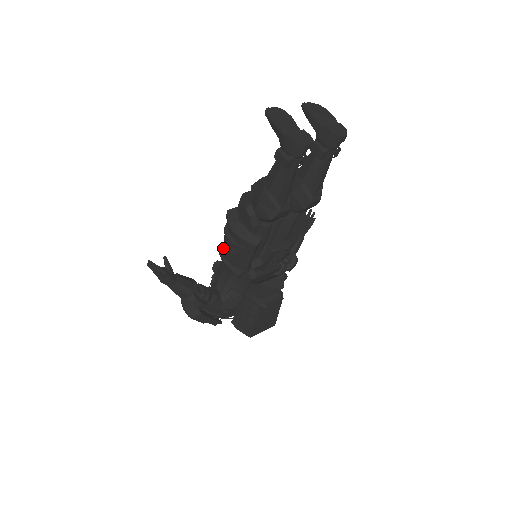
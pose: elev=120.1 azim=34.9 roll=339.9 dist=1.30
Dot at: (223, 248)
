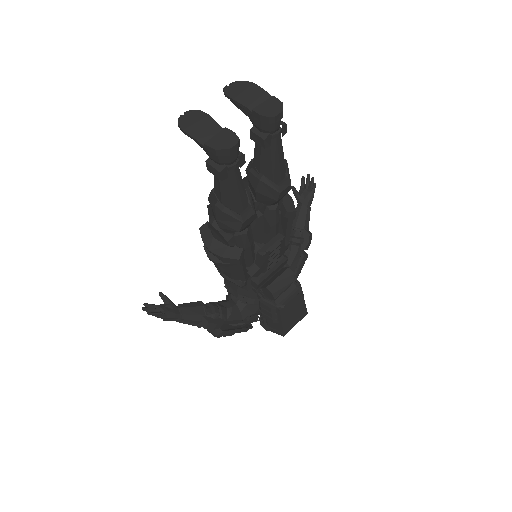
Dot at: occluded
